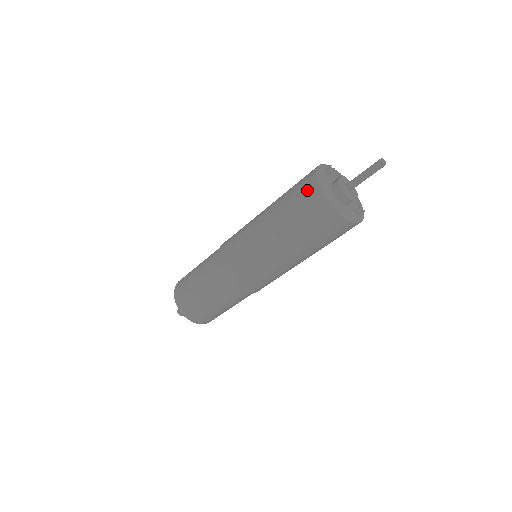
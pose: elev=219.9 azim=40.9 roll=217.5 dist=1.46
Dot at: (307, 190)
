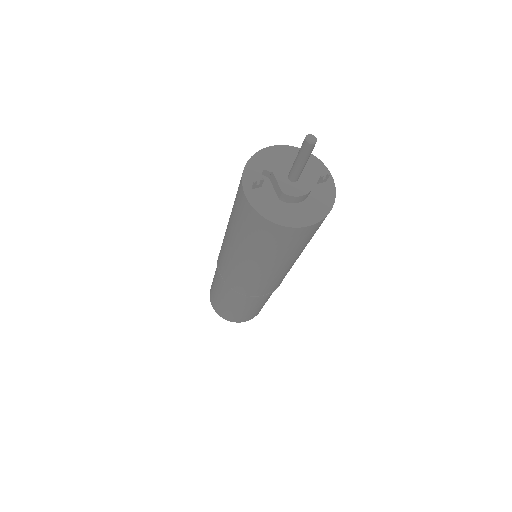
Dot at: (267, 232)
